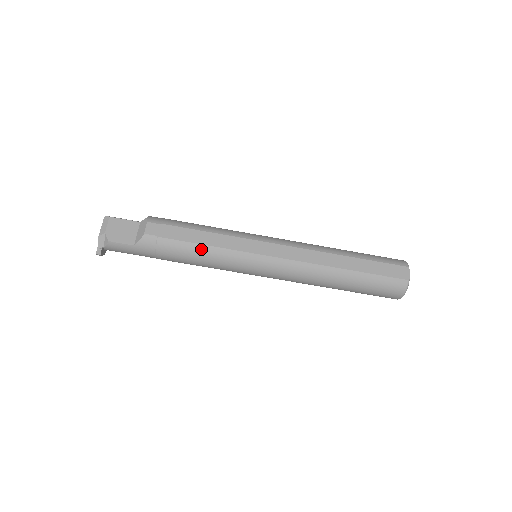
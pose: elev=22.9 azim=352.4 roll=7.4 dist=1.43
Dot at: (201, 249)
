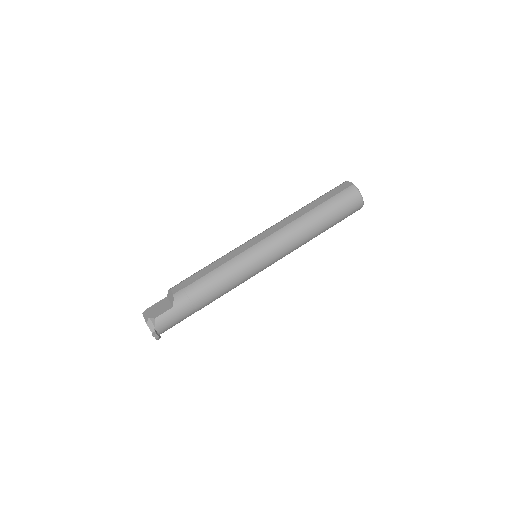
Dot at: (216, 272)
